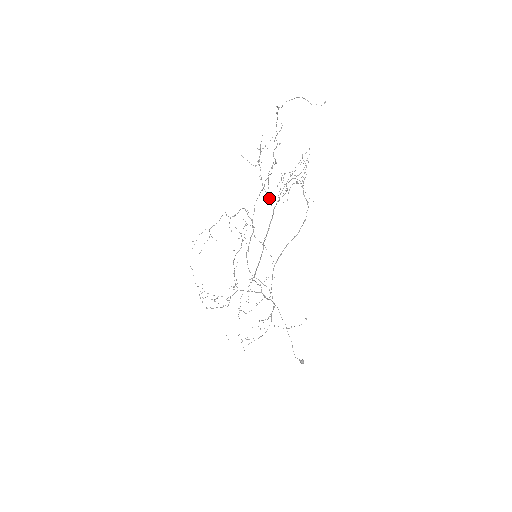
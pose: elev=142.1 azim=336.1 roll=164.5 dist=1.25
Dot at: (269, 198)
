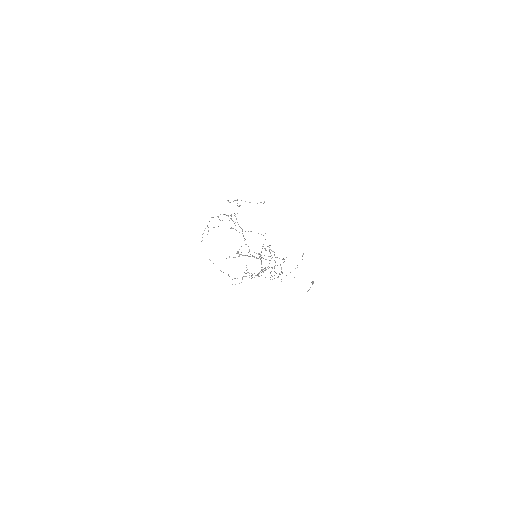
Dot at: (254, 257)
